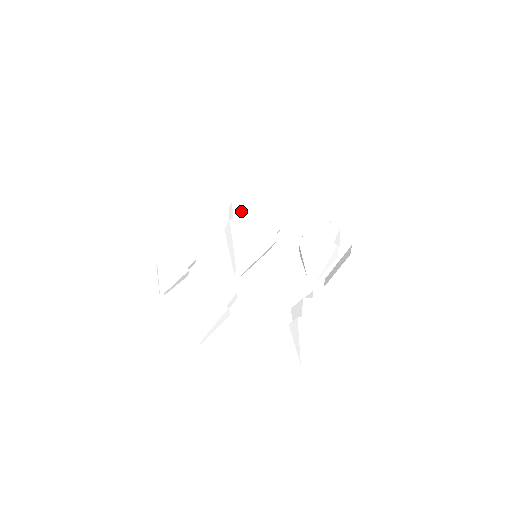
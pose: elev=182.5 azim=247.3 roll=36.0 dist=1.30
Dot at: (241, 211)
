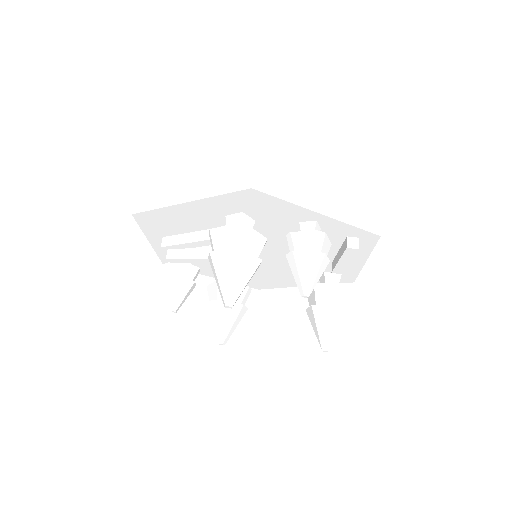
Dot at: (219, 239)
